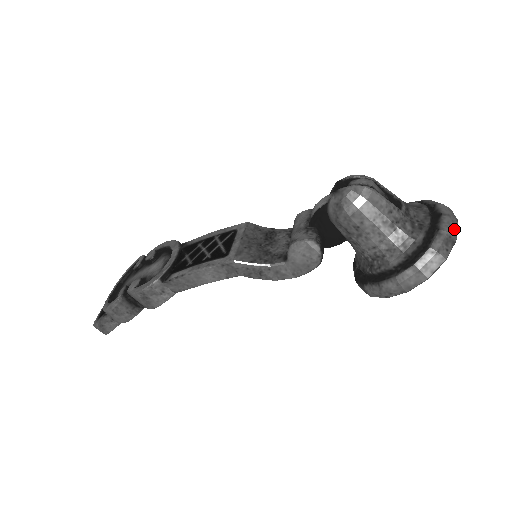
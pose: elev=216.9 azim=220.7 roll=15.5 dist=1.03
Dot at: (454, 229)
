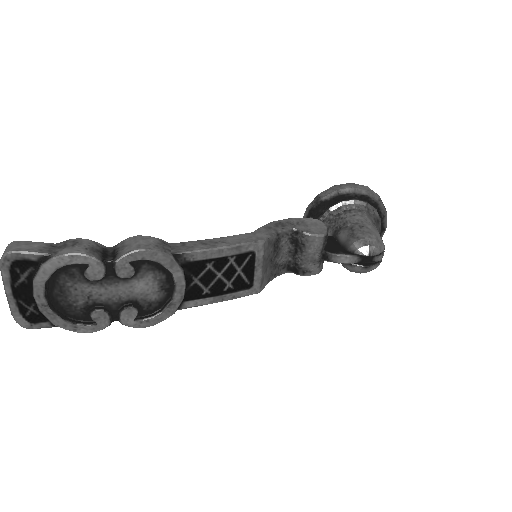
Dot at: occluded
